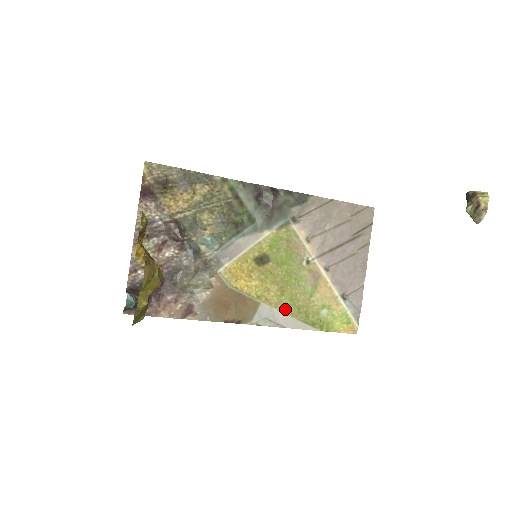
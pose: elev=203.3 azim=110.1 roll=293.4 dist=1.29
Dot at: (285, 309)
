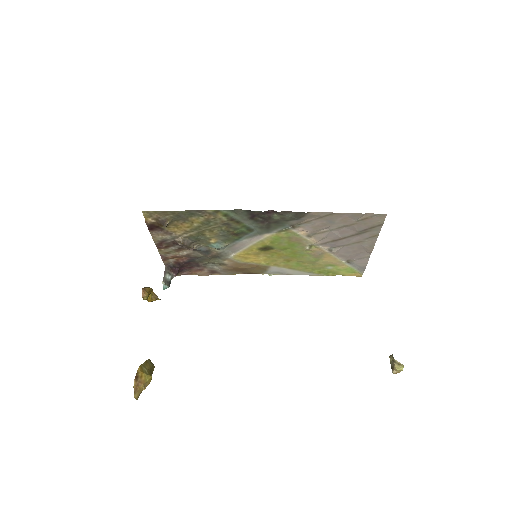
Dot at: (292, 268)
